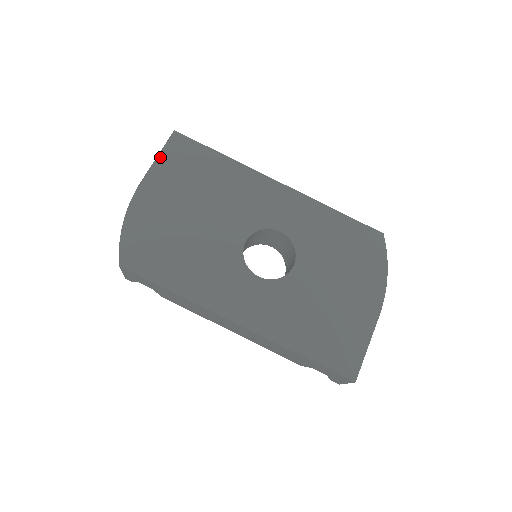
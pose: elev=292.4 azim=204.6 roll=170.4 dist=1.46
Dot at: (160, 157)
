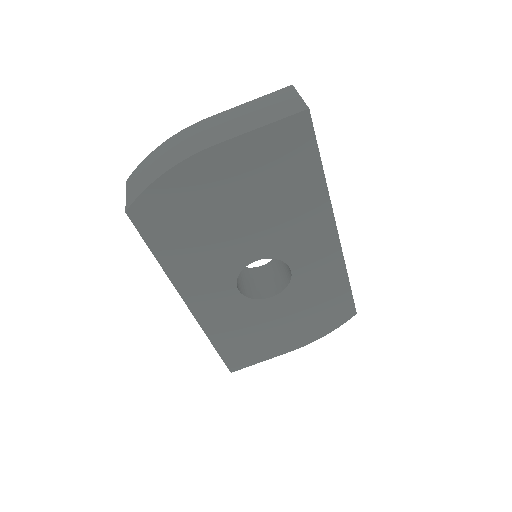
Dot at: (263, 130)
